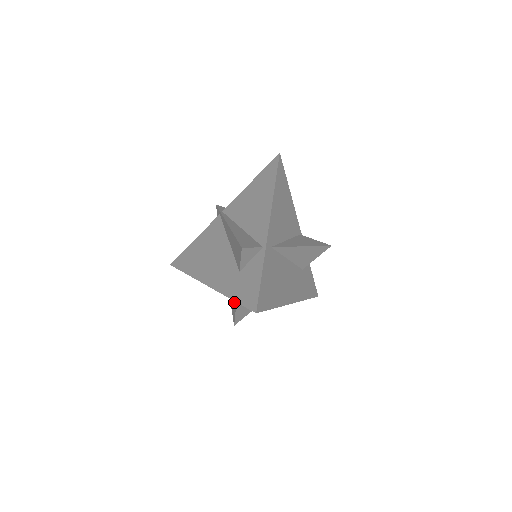
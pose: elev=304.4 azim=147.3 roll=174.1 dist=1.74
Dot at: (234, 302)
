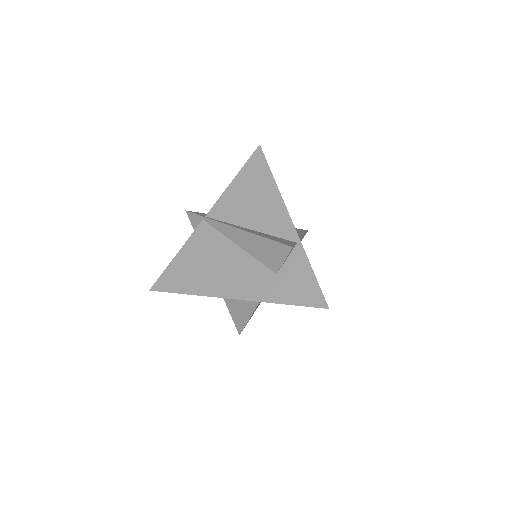
Dot at: (247, 310)
